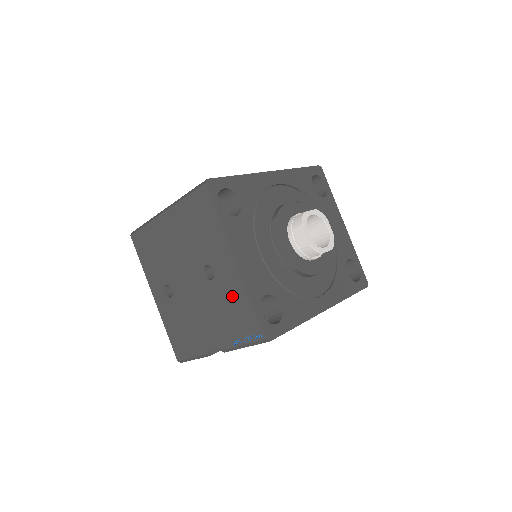
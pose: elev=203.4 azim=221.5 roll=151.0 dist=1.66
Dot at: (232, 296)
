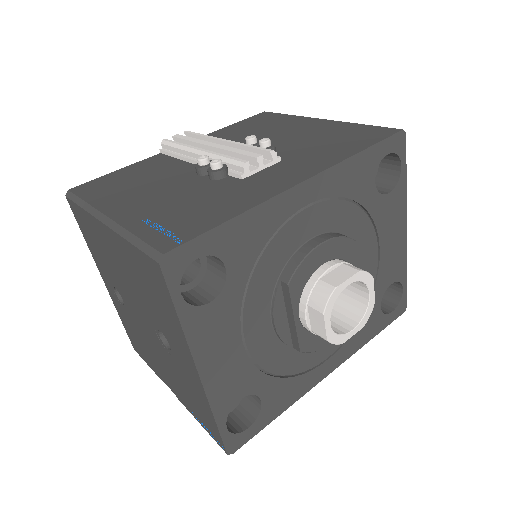
Dot at: (191, 388)
